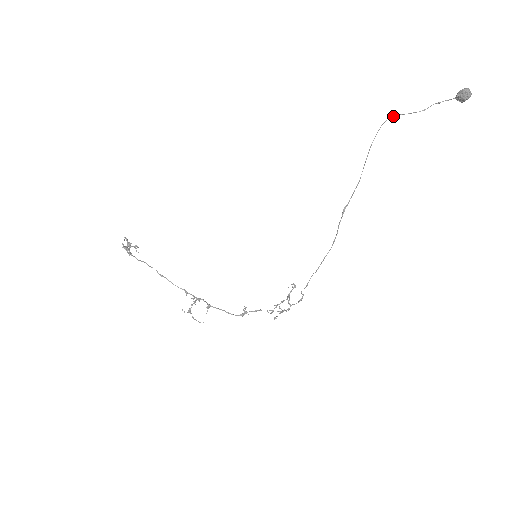
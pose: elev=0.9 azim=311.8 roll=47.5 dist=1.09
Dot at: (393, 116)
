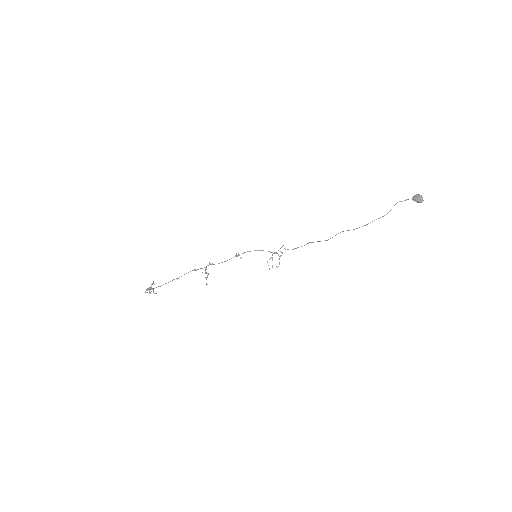
Dot at: occluded
